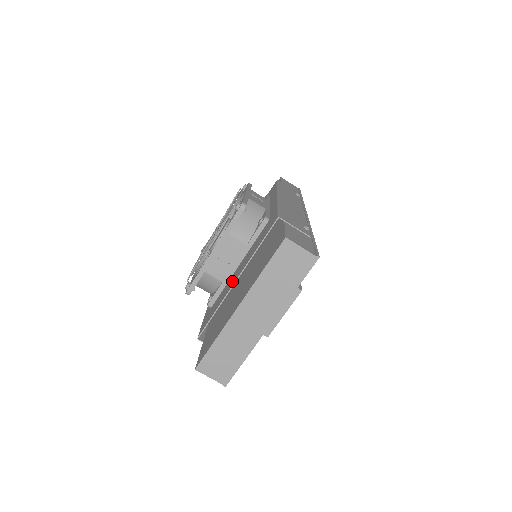
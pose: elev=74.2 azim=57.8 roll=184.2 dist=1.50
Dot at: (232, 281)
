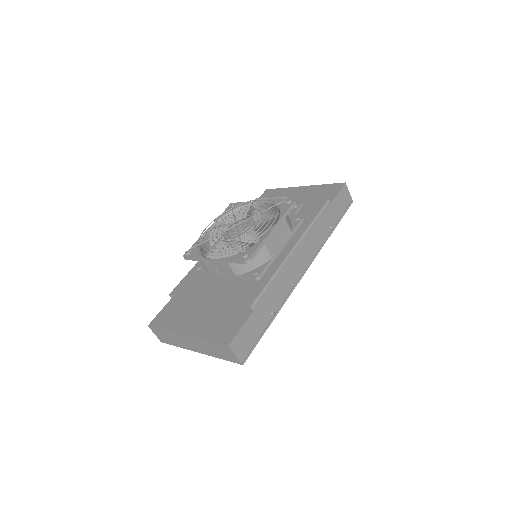
Dot at: (208, 291)
